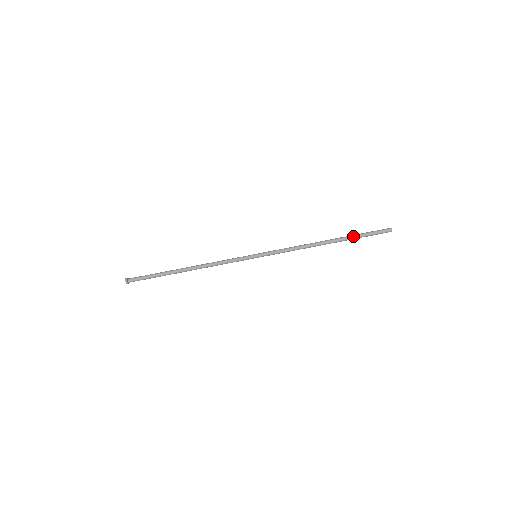
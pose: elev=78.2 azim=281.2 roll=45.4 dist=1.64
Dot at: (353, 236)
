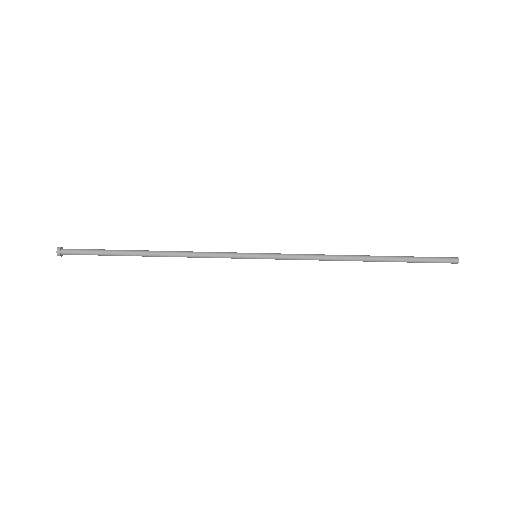
Dot at: (402, 258)
